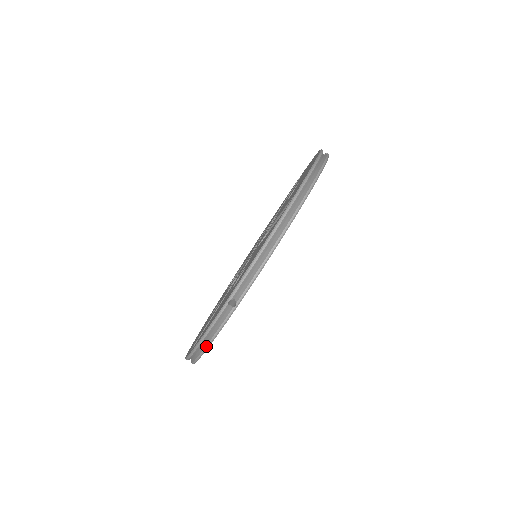
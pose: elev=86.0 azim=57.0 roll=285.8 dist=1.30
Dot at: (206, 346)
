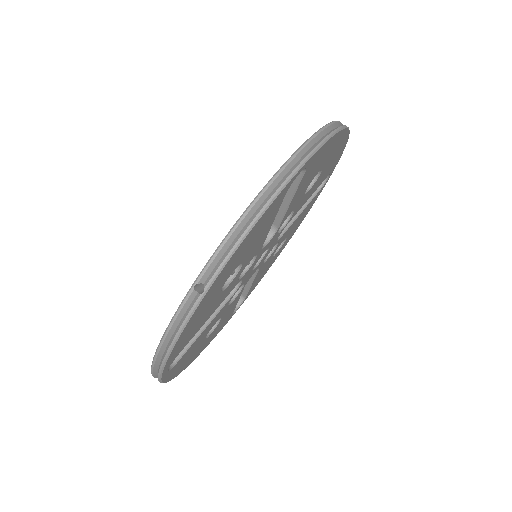
Dot at: (167, 351)
